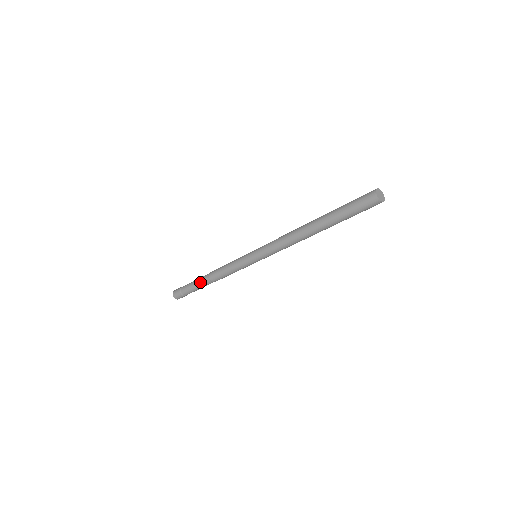
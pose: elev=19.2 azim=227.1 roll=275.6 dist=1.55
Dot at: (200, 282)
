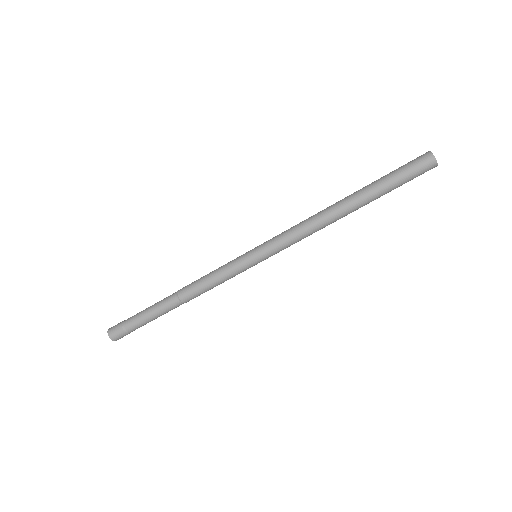
Dot at: (160, 302)
